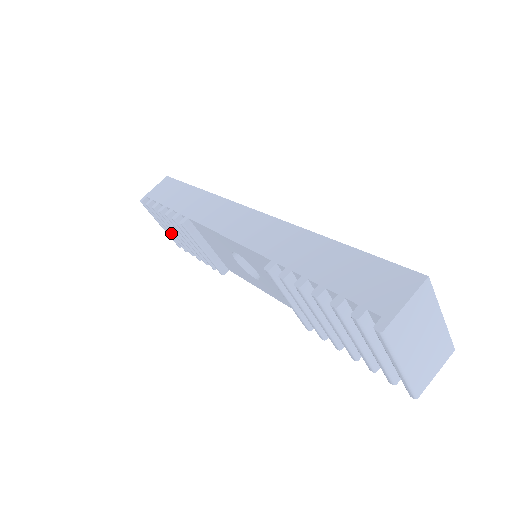
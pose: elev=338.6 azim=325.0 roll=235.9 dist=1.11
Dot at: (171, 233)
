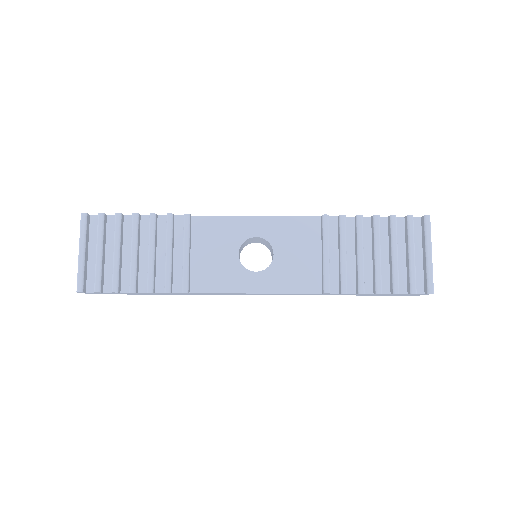
Dot at: (101, 259)
